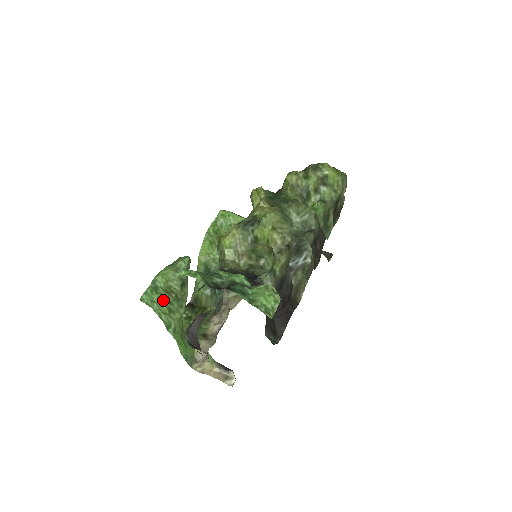
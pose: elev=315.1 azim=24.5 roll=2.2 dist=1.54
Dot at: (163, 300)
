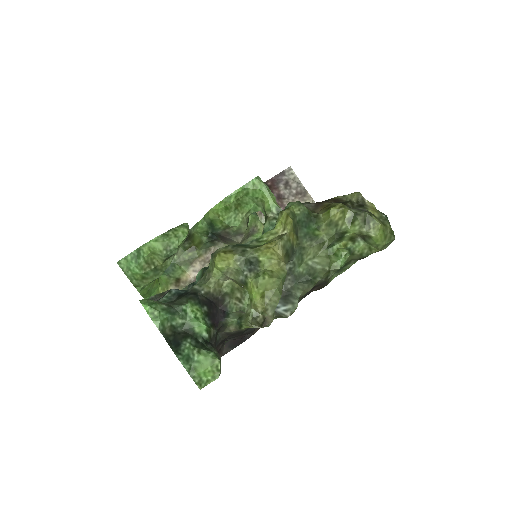
Dot at: (139, 270)
